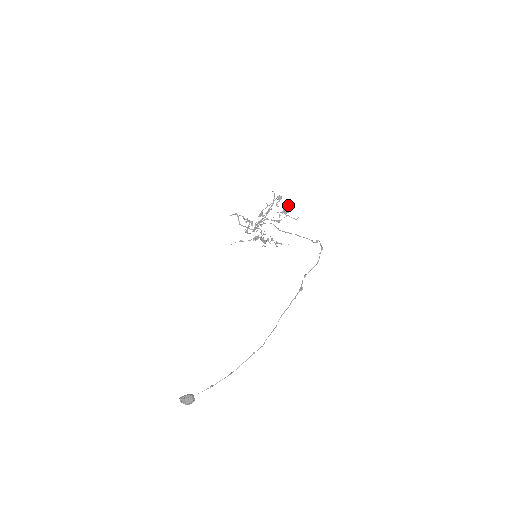
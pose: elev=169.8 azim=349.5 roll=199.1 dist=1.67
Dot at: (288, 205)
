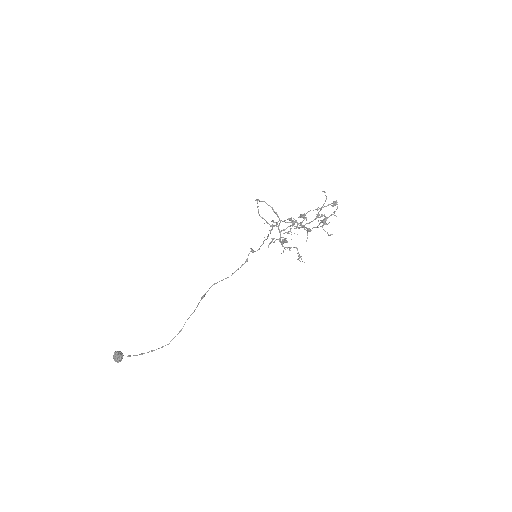
Dot at: (331, 214)
